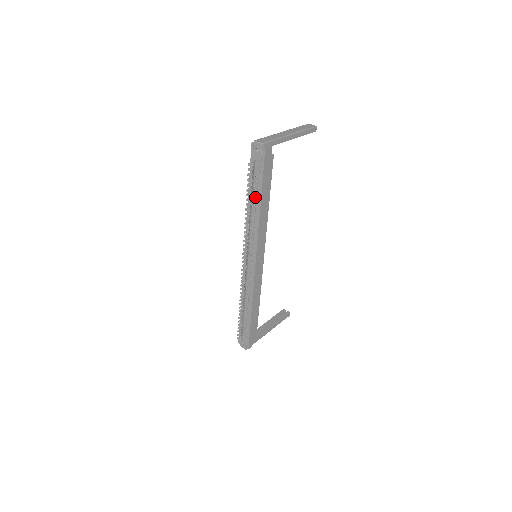
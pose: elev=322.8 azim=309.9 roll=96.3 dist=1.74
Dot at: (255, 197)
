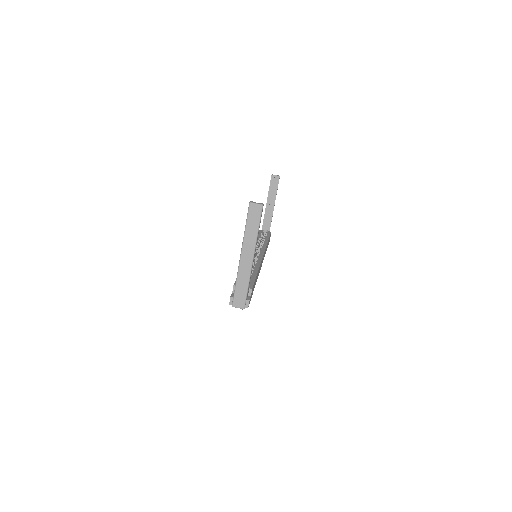
Dot at: occluded
